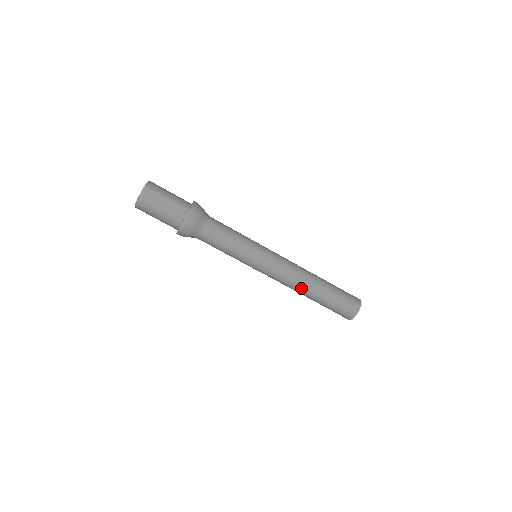
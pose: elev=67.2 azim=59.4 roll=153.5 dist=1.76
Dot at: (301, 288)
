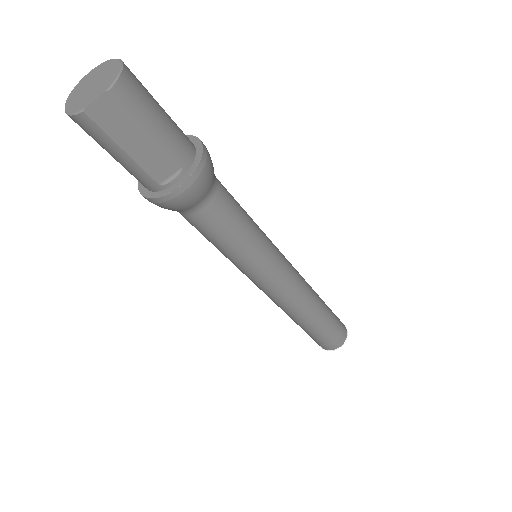
Dot at: (291, 314)
